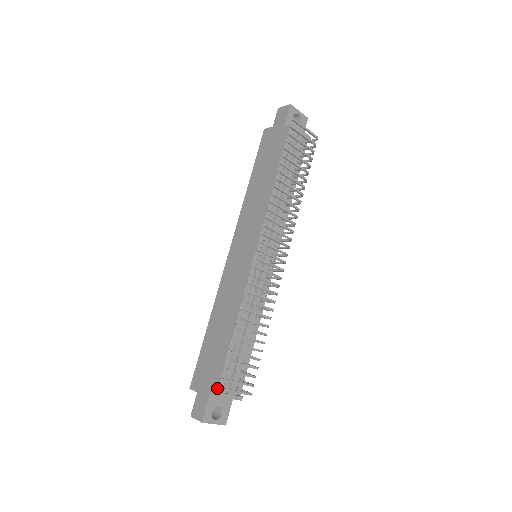
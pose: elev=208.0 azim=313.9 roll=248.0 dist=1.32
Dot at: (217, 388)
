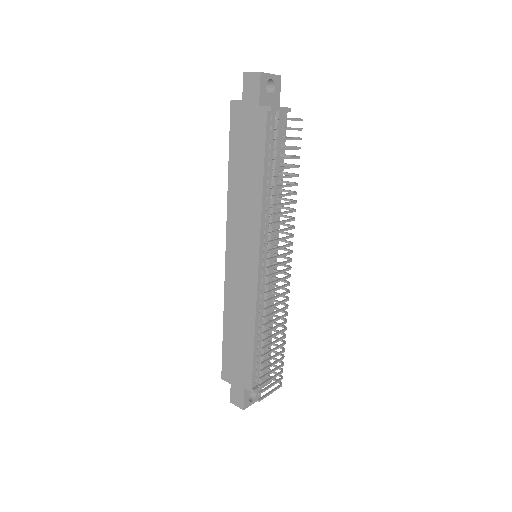
Dot at: (251, 386)
